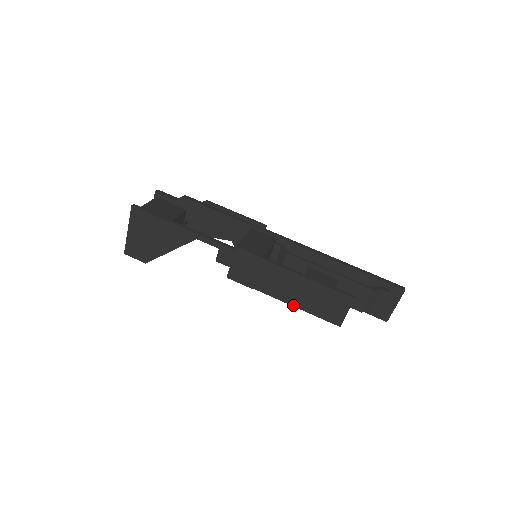
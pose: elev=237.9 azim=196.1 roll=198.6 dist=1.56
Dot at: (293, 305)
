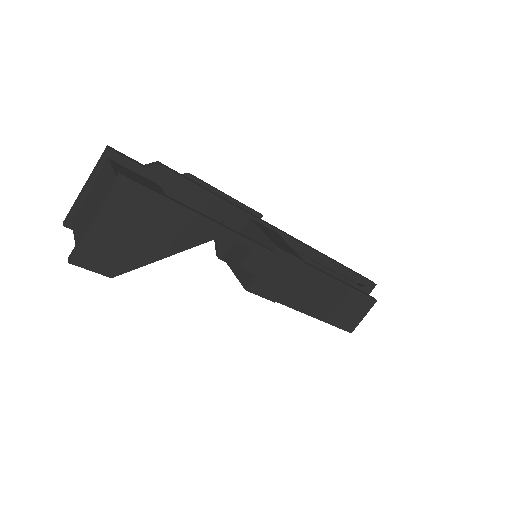
Dot at: (314, 316)
